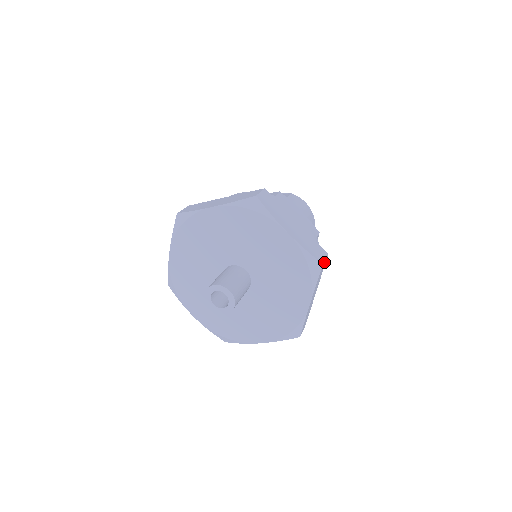
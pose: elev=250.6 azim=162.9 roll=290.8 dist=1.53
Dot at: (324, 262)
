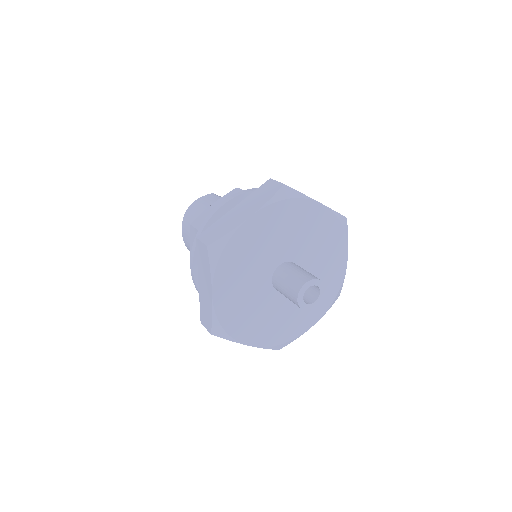
Dot at: occluded
